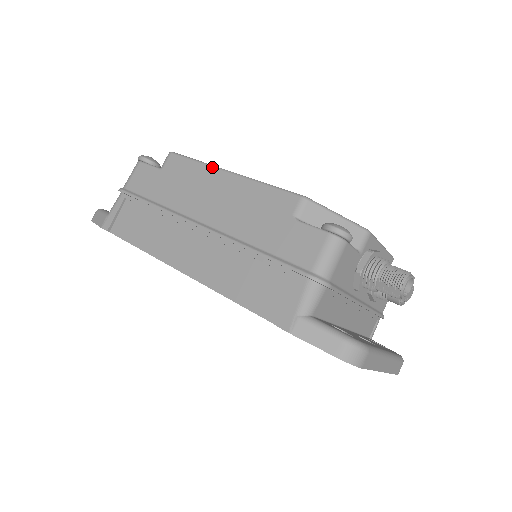
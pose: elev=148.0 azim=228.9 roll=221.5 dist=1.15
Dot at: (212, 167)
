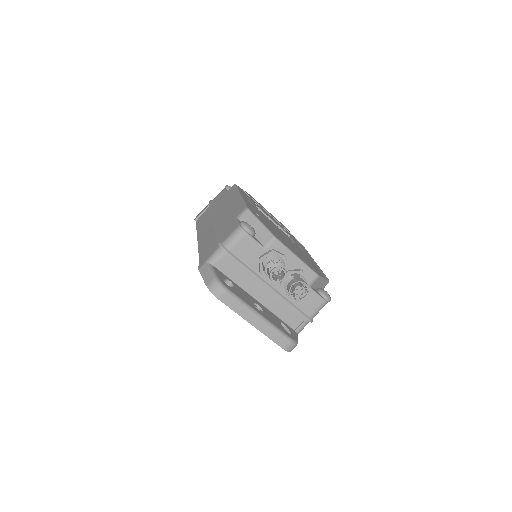
Dot at: (237, 192)
